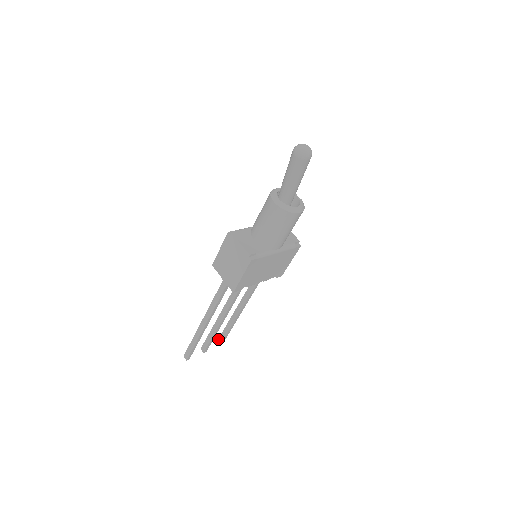
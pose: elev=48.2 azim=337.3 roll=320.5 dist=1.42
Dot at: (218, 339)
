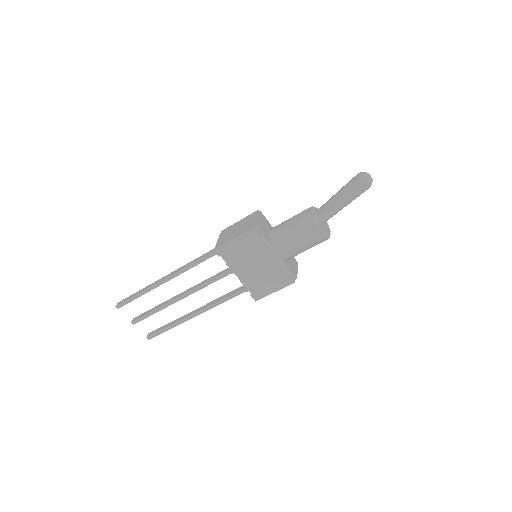
Dot at: (152, 331)
